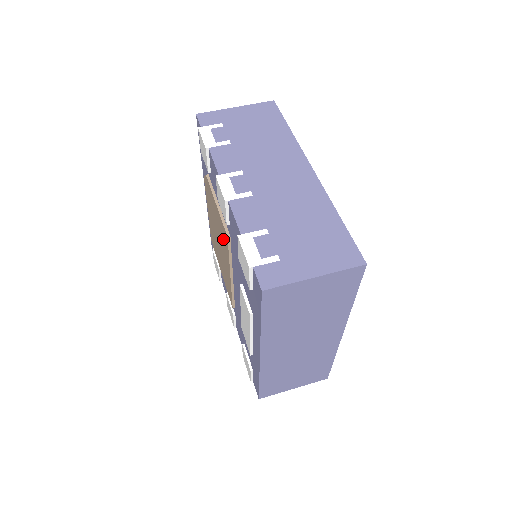
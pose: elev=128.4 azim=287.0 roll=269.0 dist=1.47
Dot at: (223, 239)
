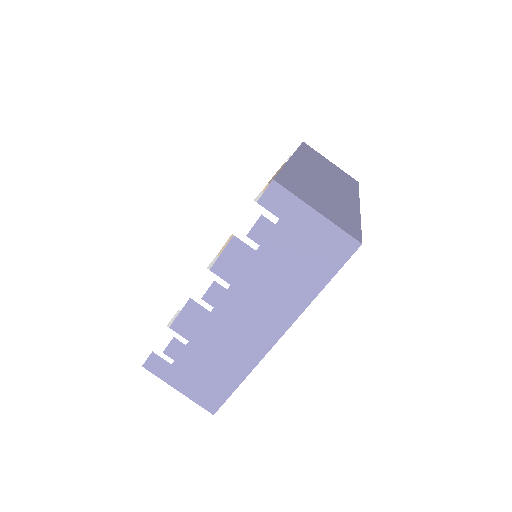
Dot at: occluded
